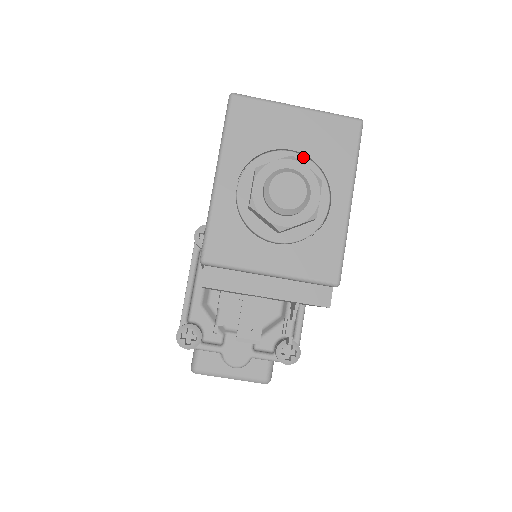
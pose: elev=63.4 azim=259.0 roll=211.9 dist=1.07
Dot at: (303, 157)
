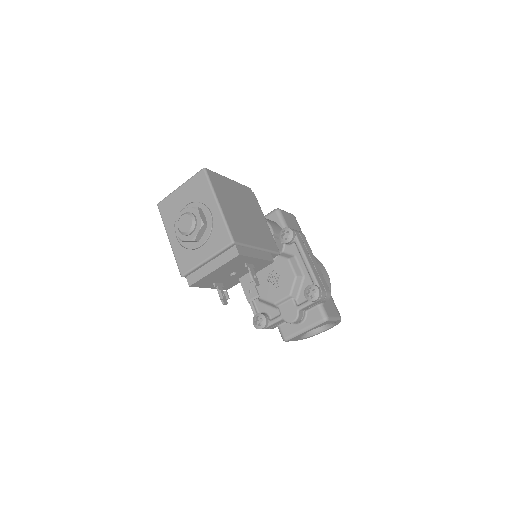
Dot at: (191, 204)
